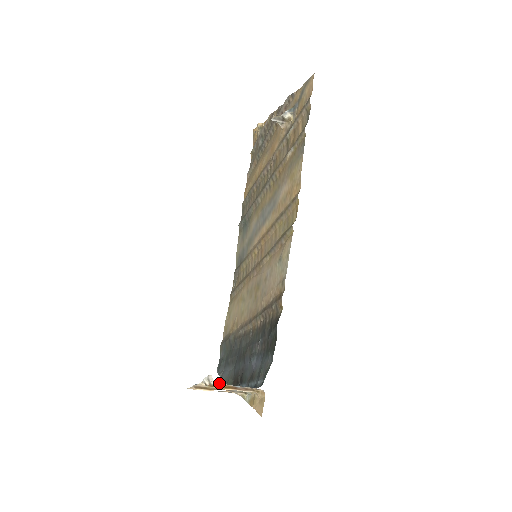
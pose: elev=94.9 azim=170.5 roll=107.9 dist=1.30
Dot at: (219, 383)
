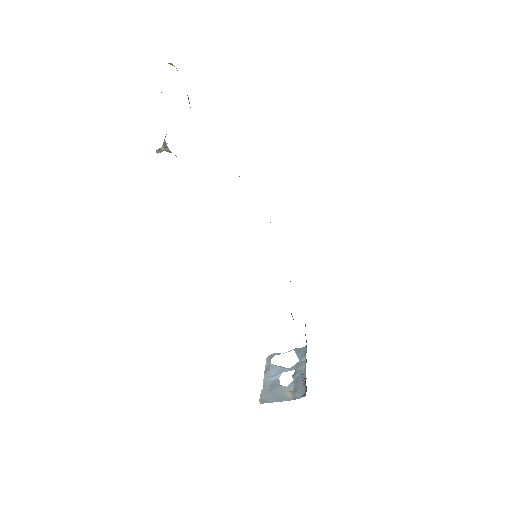
Dot at: (273, 396)
